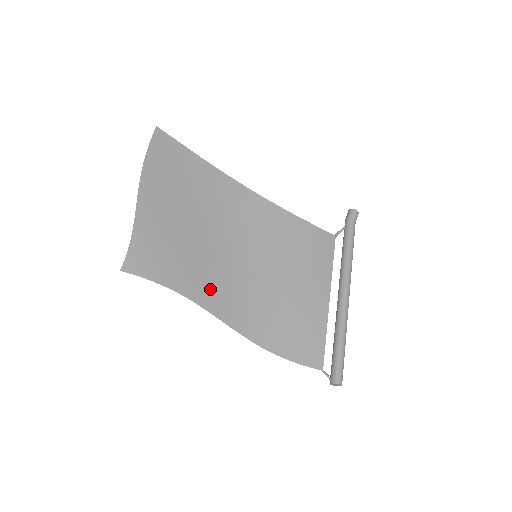
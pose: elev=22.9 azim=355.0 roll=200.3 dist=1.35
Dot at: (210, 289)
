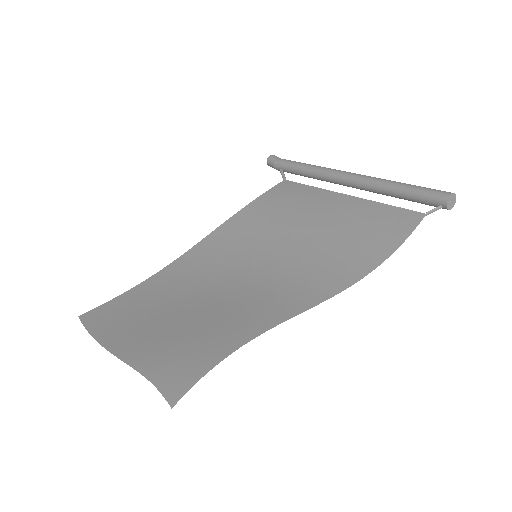
Dot at: (259, 313)
